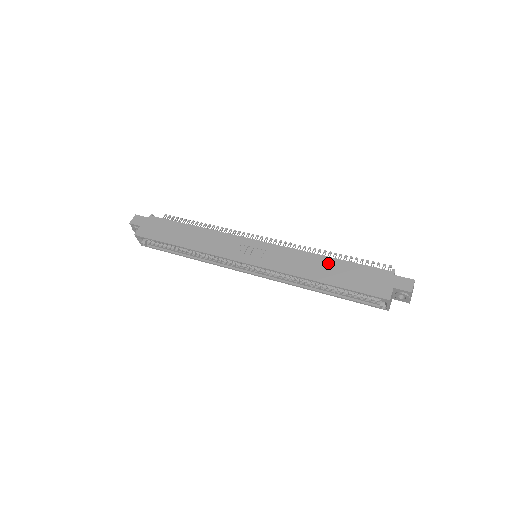
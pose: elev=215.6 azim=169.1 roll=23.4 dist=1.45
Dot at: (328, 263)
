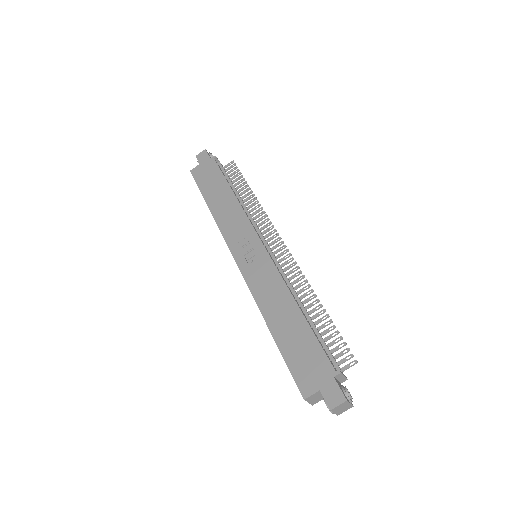
Dot at: (292, 313)
